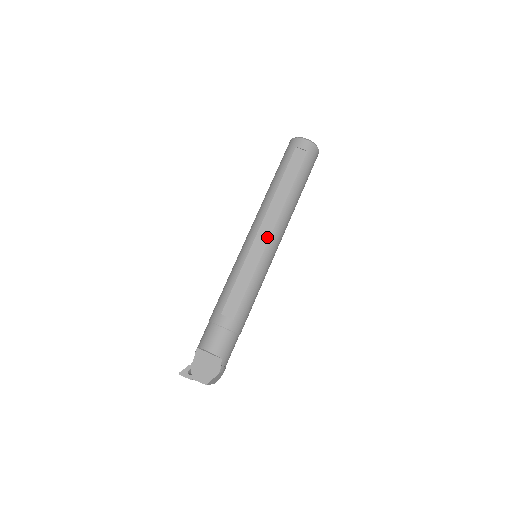
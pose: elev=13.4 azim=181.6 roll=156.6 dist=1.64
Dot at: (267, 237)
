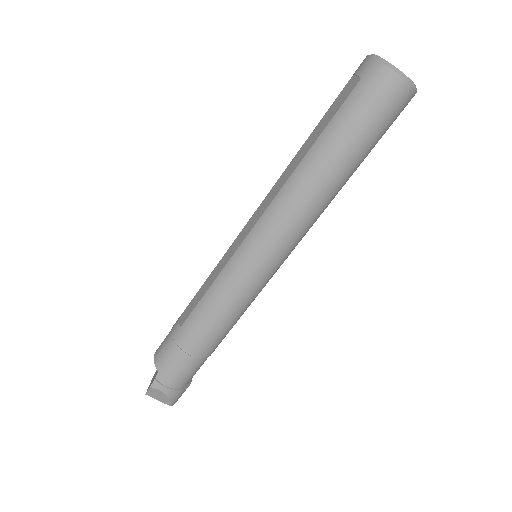
Dot at: (253, 225)
